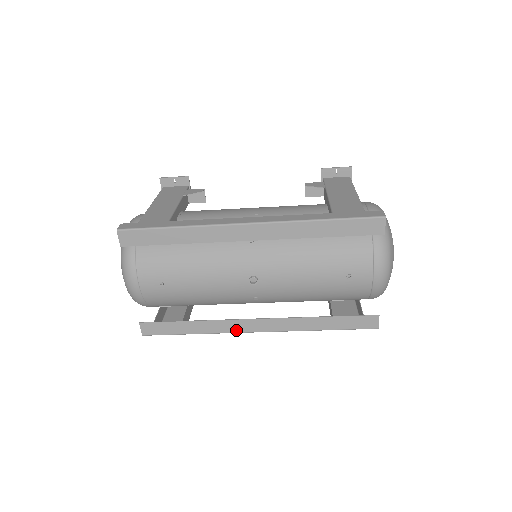
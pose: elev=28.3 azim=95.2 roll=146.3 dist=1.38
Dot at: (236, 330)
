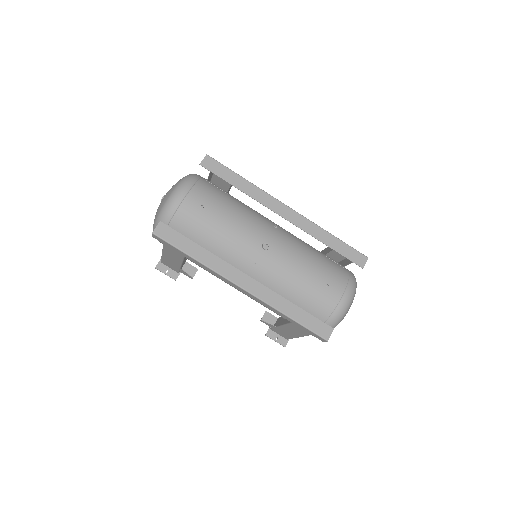
Dot at: (227, 275)
